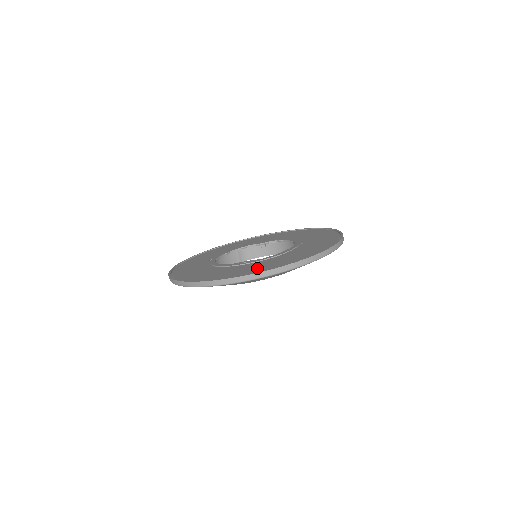
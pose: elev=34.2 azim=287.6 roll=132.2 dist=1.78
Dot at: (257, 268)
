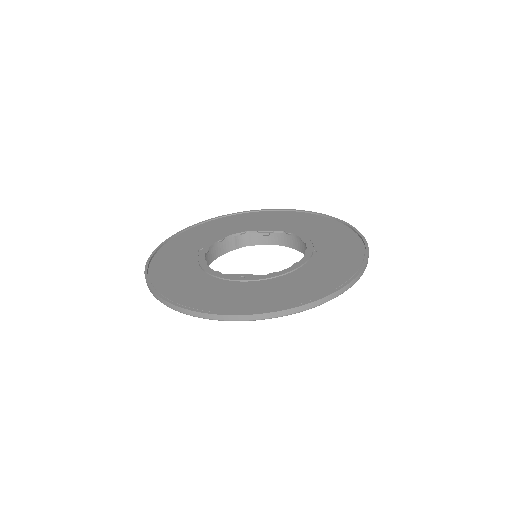
Dot at: (256, 299)
